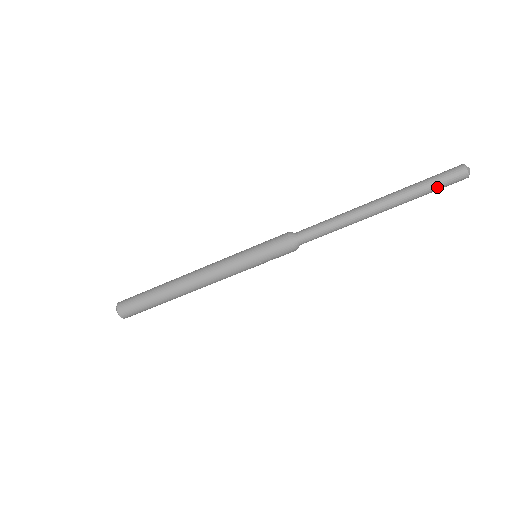
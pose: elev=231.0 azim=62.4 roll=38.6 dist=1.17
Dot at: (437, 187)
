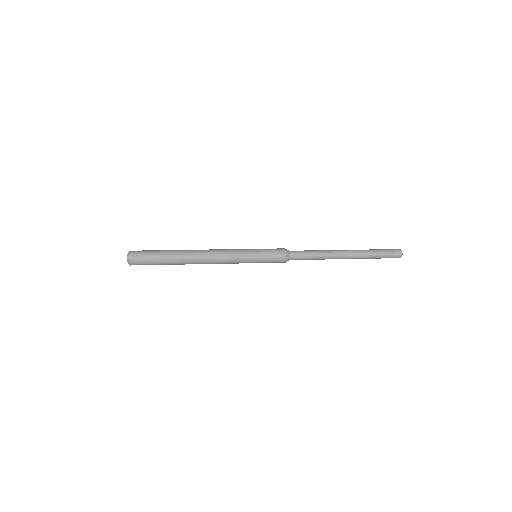
Dot at: occluded
